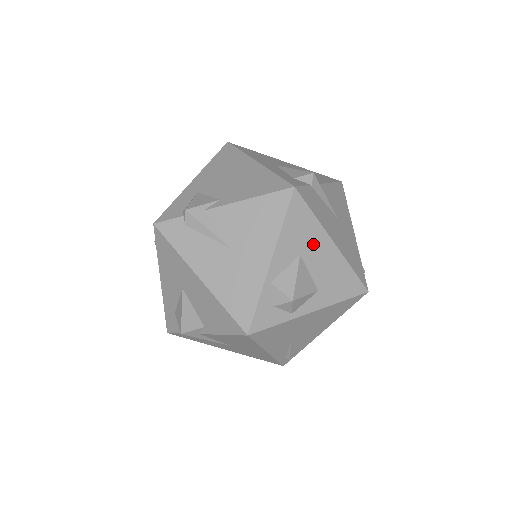
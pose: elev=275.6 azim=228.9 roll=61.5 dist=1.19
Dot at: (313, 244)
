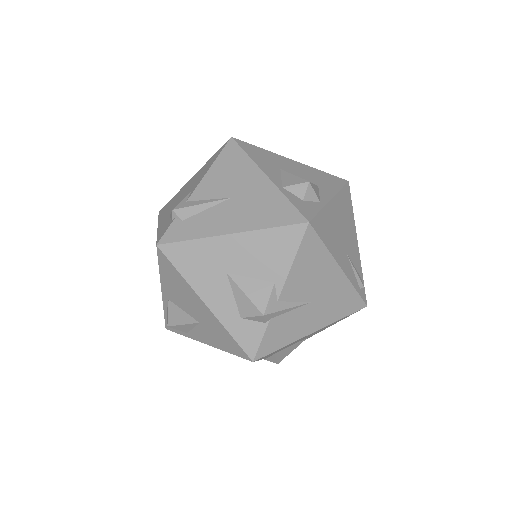
Dot at: (281, 163)
